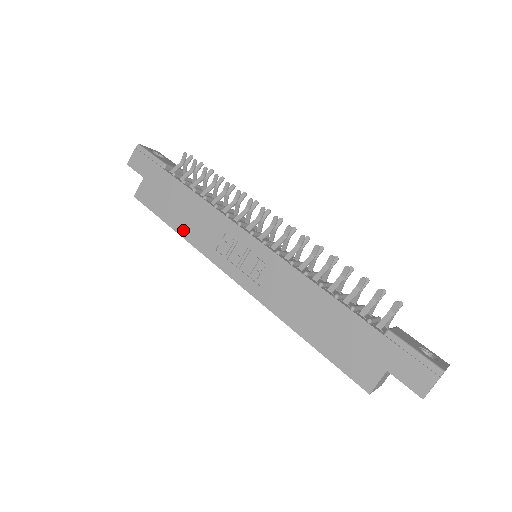
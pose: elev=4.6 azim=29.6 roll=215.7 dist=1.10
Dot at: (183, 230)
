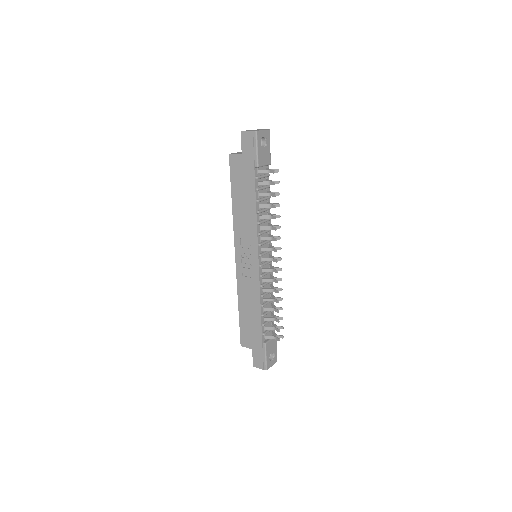
Dot at: (235, 209)
